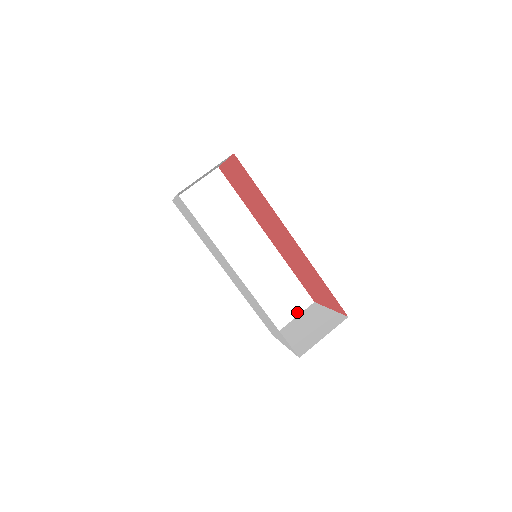
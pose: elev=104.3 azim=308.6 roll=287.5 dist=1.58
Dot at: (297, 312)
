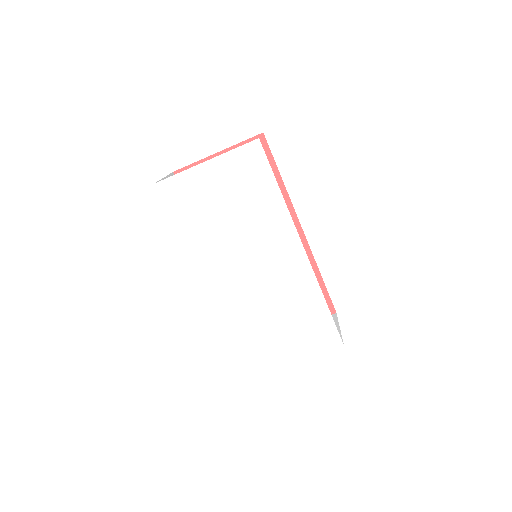
Dot at: occluded
